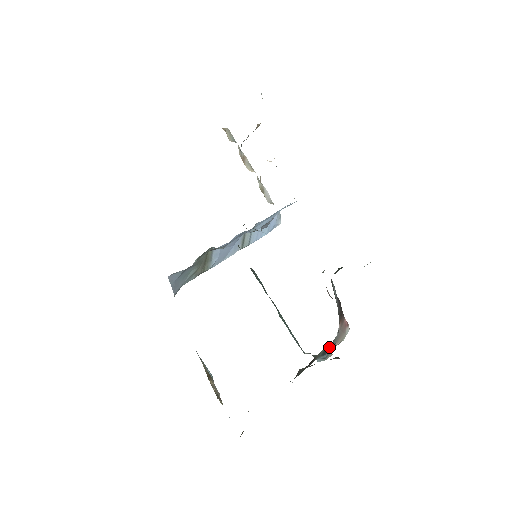
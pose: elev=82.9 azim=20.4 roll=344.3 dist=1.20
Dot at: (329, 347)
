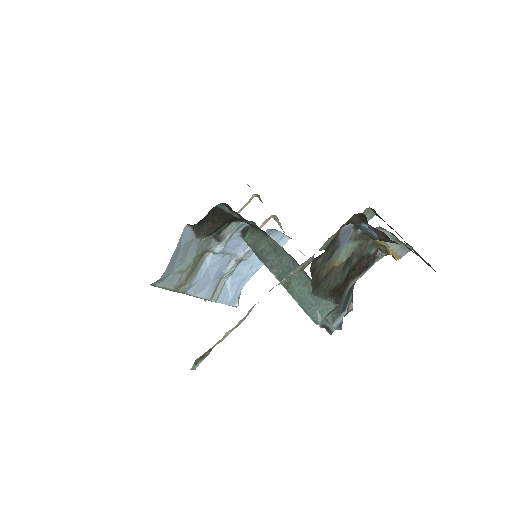
Dot at: (349, 296)
